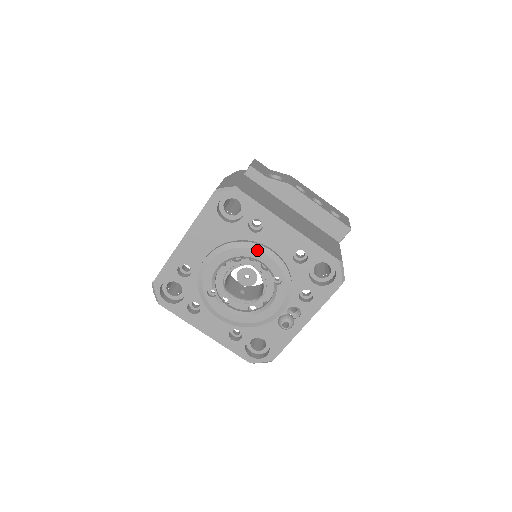
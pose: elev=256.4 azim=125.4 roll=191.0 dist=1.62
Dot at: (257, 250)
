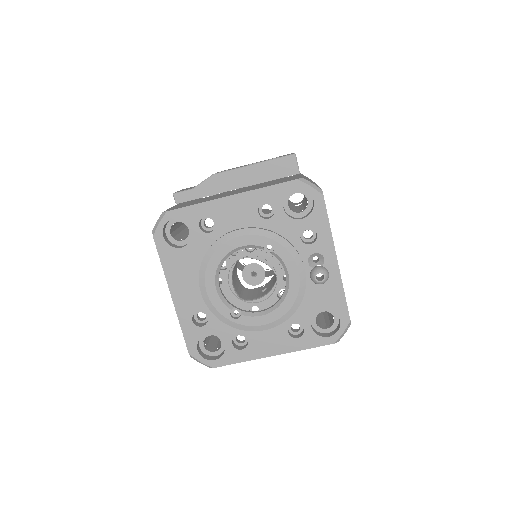
Dot at: (227, 241)
